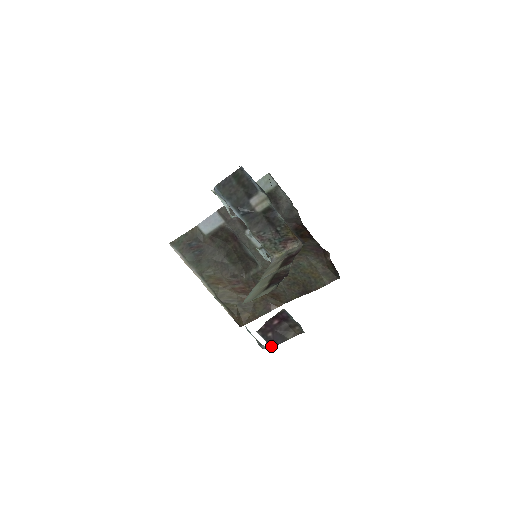
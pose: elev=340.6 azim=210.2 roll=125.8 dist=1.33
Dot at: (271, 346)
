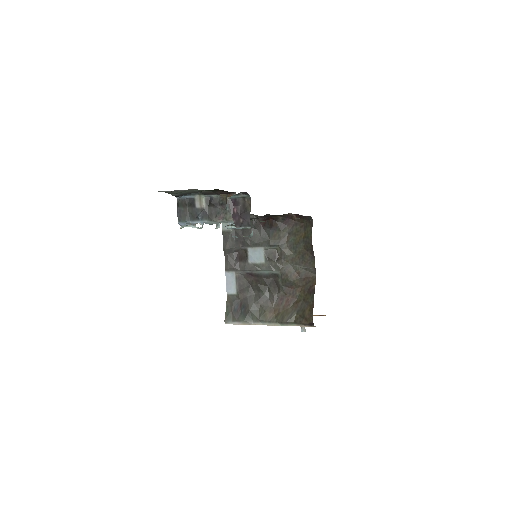
Dot at: (249, 226)
